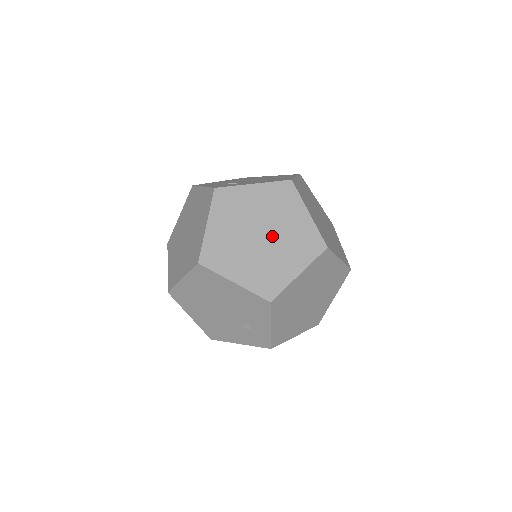
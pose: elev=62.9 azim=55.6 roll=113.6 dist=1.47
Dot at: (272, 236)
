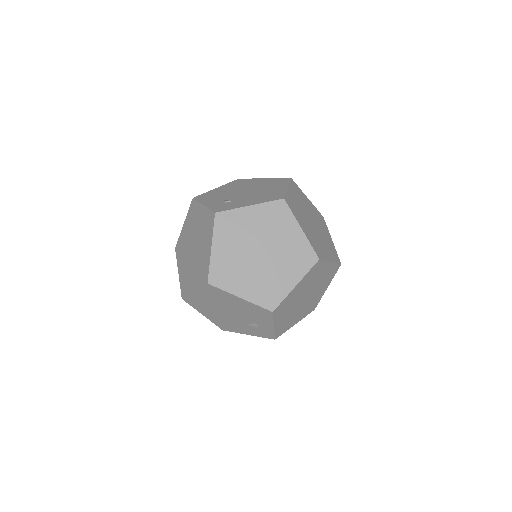
Dot at: (270, 253)
